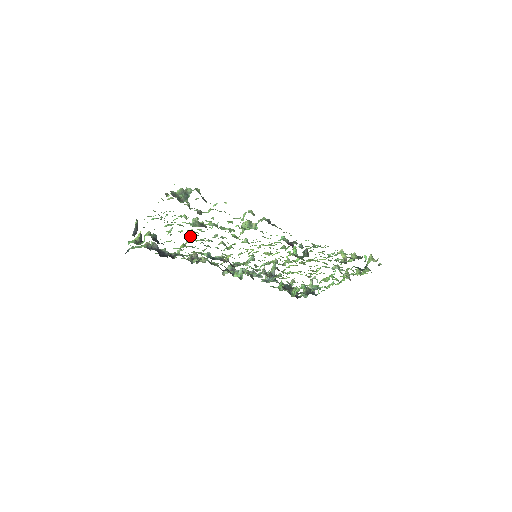
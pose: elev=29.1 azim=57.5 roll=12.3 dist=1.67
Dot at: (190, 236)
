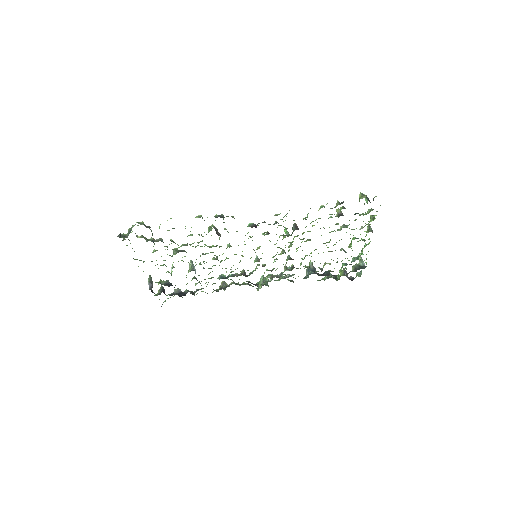
Dot at: (189, 267)
